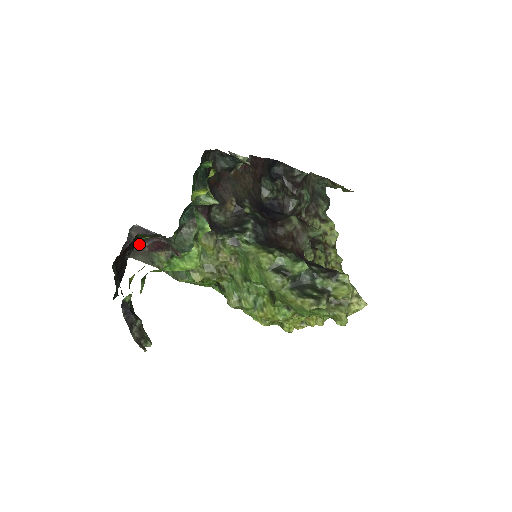
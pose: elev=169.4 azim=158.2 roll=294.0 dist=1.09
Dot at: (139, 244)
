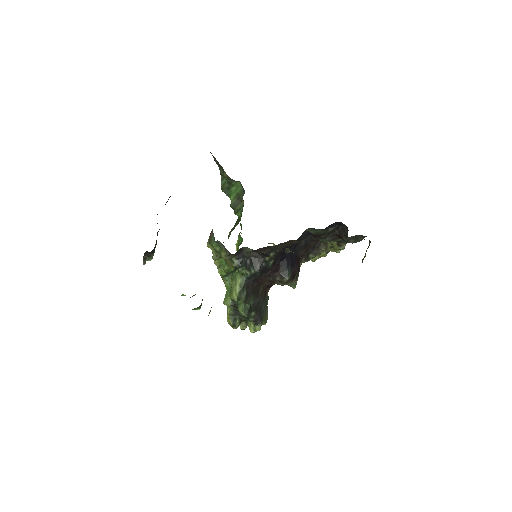
Dot at: occluded
